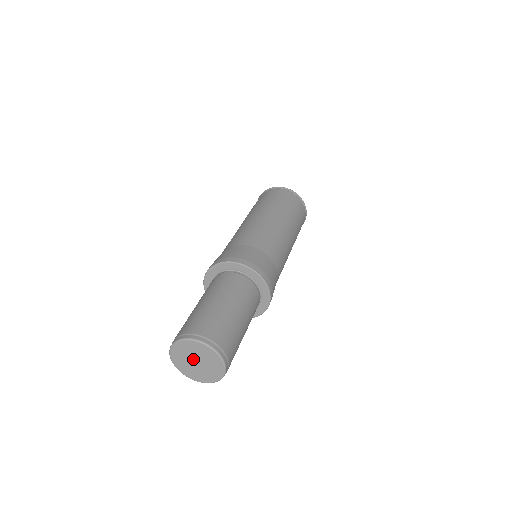
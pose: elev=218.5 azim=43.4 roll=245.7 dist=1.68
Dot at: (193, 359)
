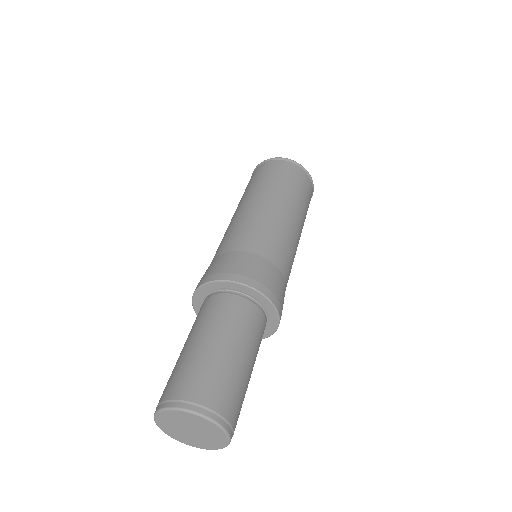
Dot at: (185, 428)
